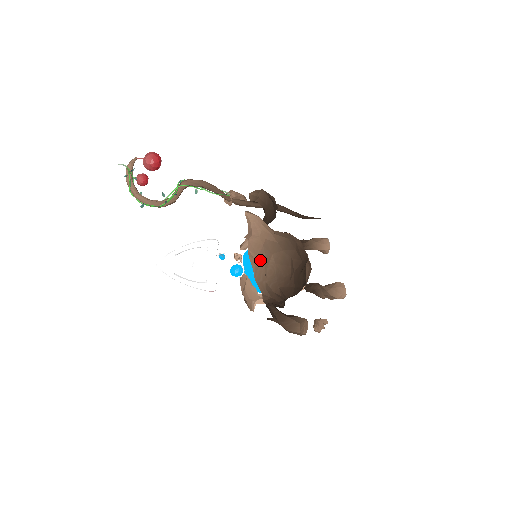
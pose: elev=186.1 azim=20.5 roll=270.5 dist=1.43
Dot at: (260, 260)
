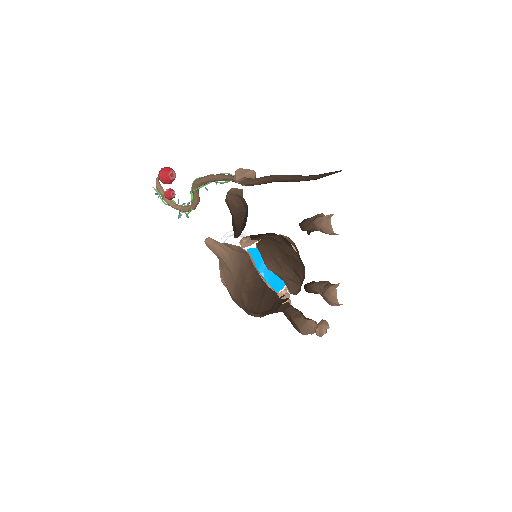
Dot at: occluded
